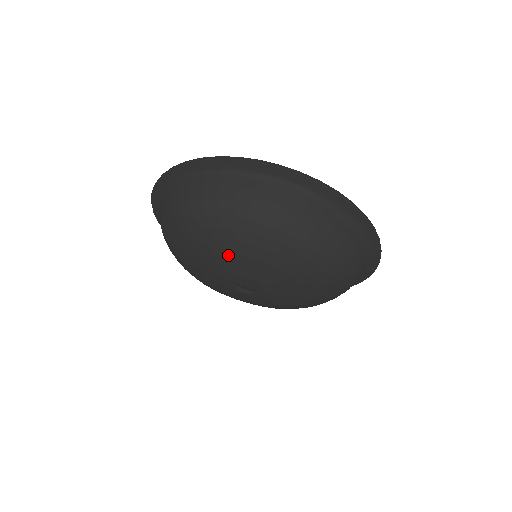
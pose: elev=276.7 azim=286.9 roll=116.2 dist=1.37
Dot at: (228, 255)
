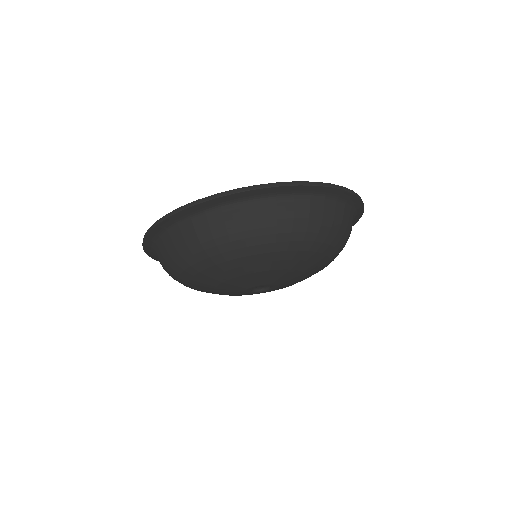
Dot at: (227, 281)
